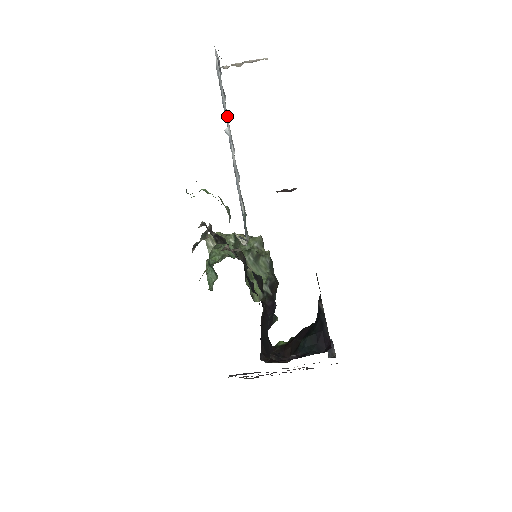
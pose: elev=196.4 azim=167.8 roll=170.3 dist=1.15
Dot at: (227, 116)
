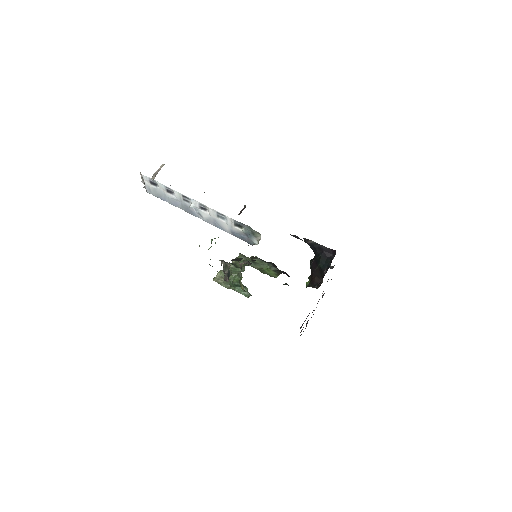
Dot at: (183, 200)
